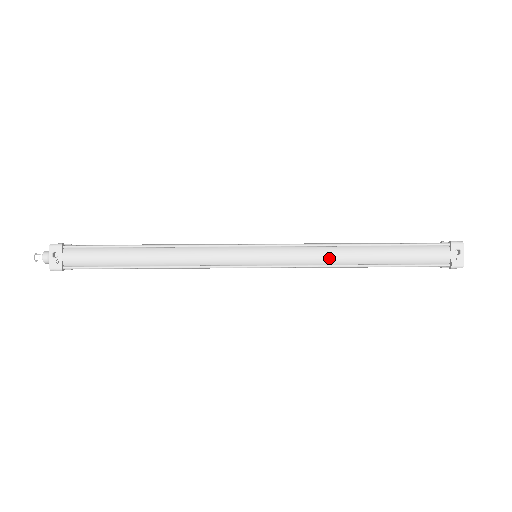
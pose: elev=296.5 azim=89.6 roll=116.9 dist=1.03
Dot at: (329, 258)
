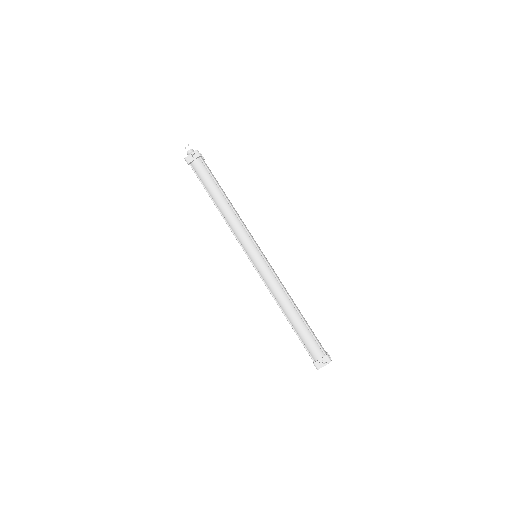
Dot at: (278, 294)
